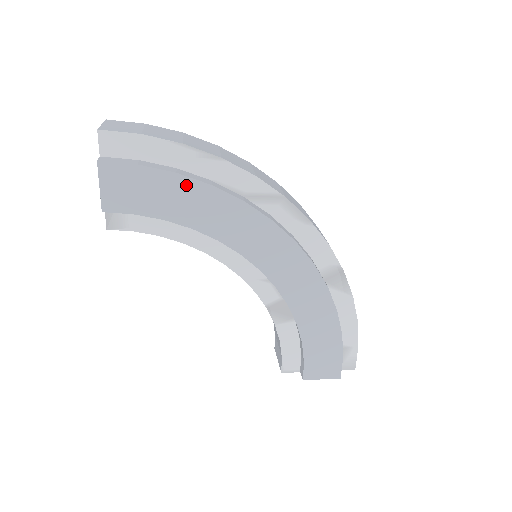
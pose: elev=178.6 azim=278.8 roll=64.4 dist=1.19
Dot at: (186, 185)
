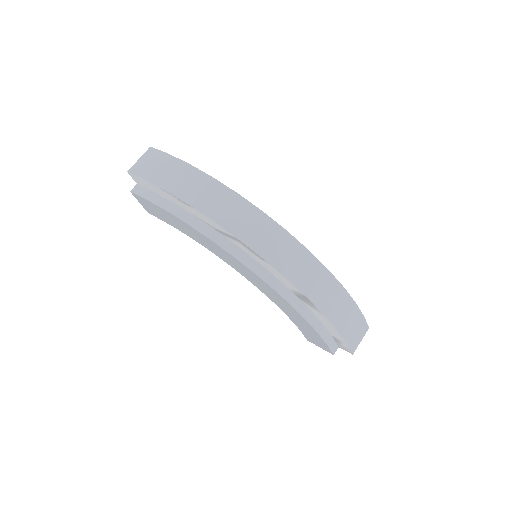
Dot at: (174, 217)
